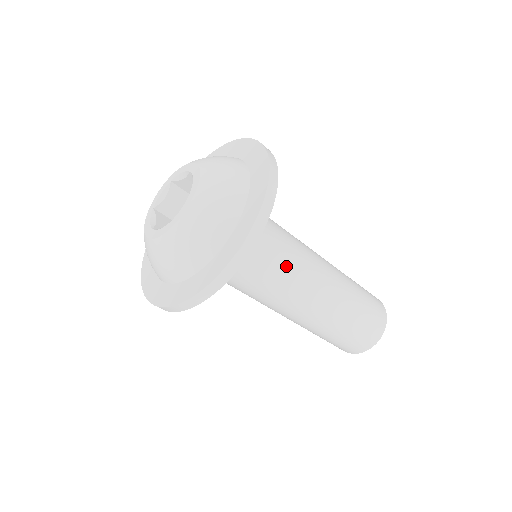
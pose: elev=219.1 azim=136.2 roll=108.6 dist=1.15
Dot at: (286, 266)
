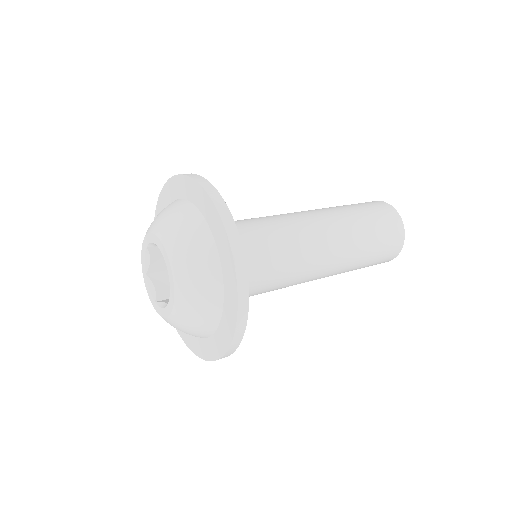
Dot at: (272, 290)
